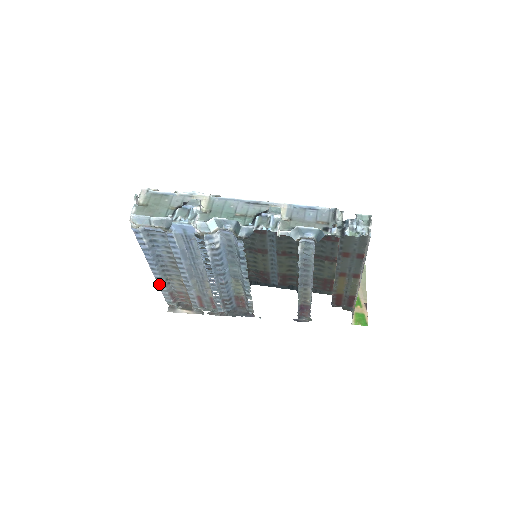
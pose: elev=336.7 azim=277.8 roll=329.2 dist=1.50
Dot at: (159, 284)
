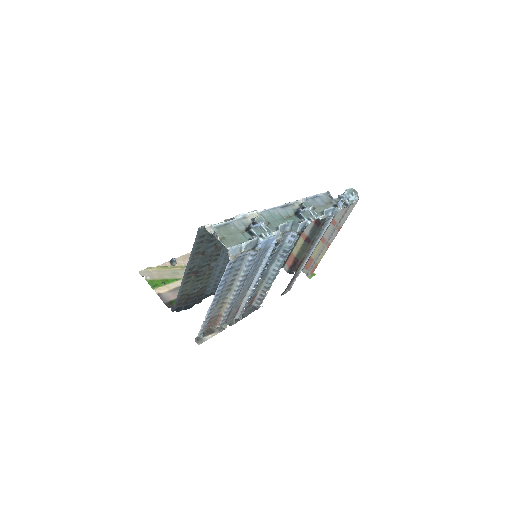
Dot at: (207, 316)
